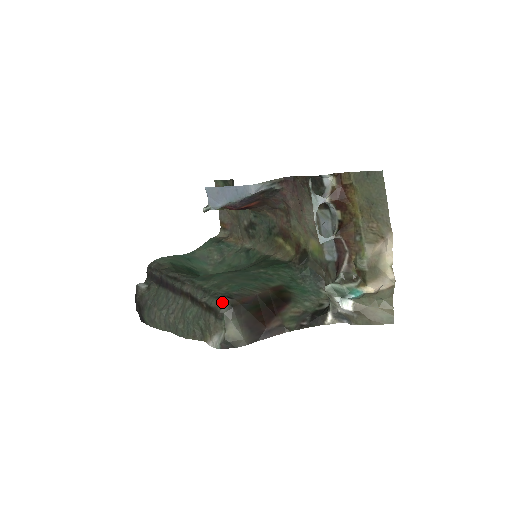
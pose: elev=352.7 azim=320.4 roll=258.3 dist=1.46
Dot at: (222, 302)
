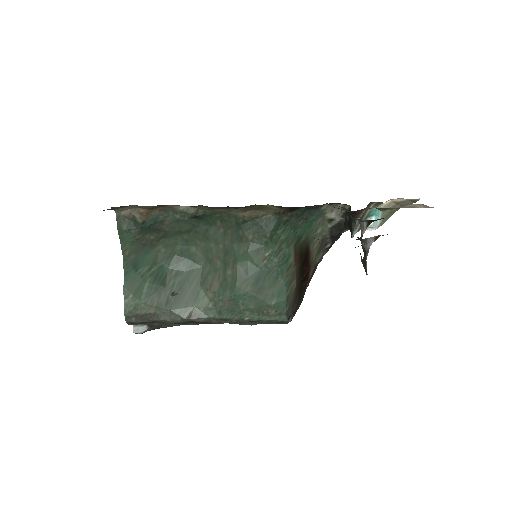
Dot at: (286, 323)
